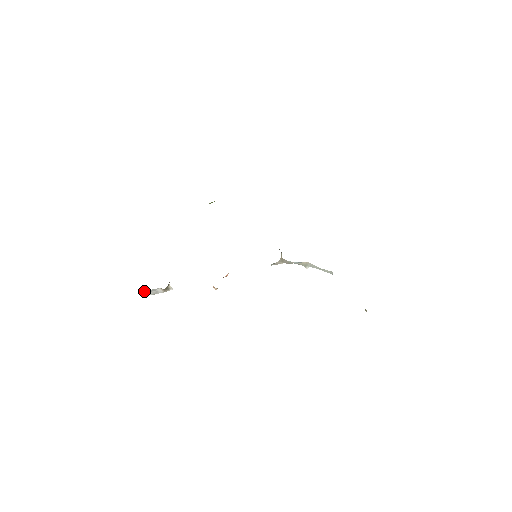
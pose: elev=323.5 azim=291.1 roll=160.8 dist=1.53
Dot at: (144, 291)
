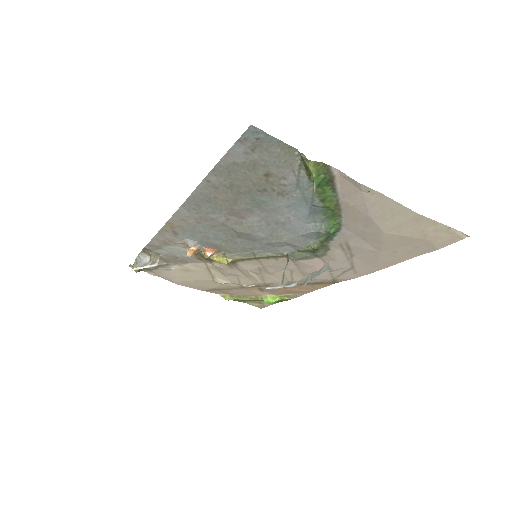
Dot at: (137, 262)
